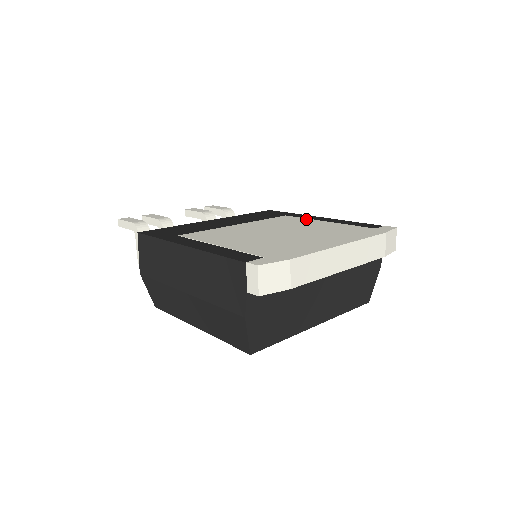
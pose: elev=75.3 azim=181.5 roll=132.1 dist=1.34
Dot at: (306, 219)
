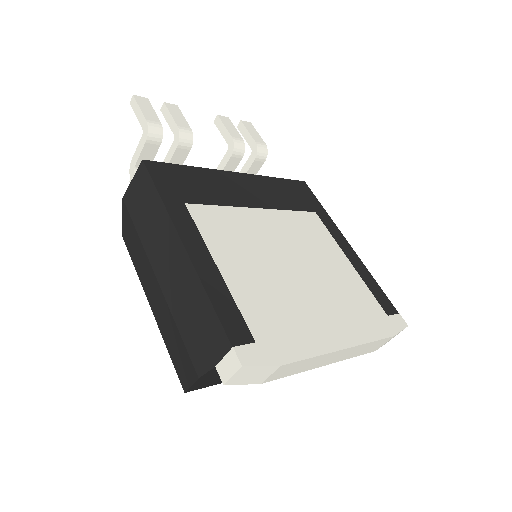
Dot at: (332, 240)
